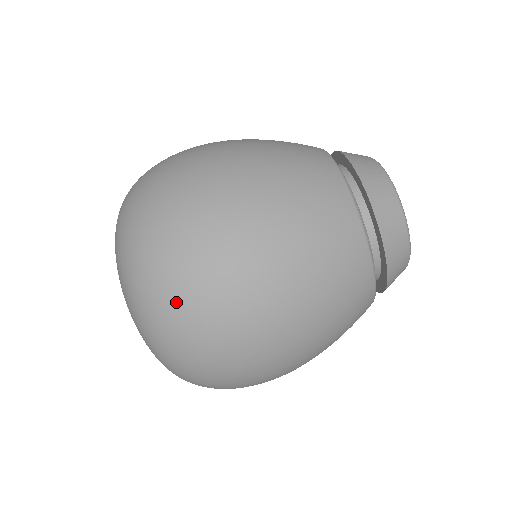
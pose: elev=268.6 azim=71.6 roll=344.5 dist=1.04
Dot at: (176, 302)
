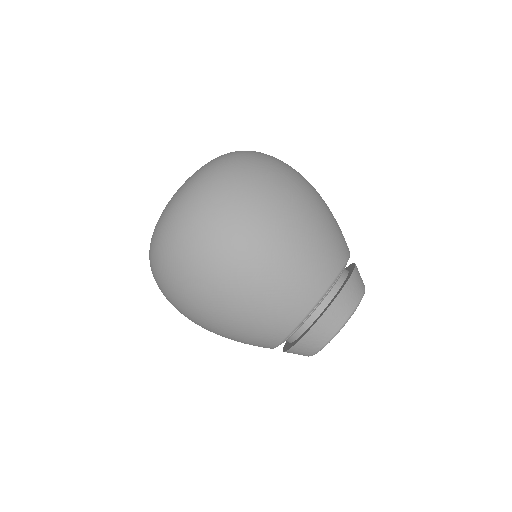
Dot at: (159, 283)
